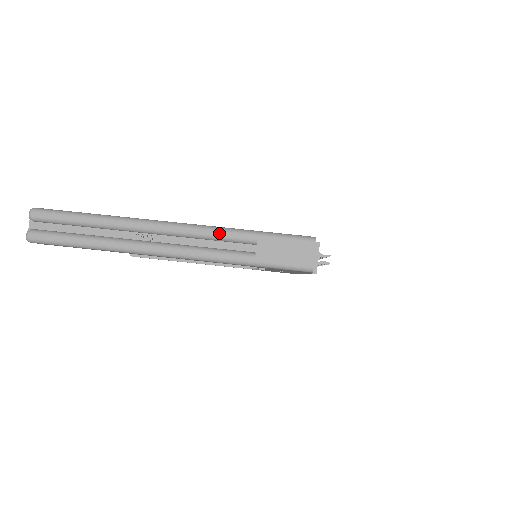
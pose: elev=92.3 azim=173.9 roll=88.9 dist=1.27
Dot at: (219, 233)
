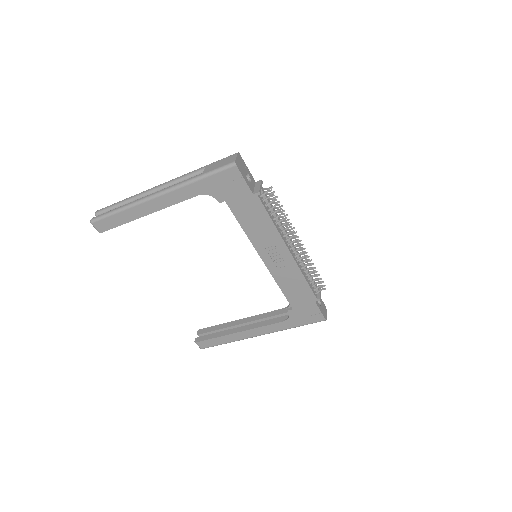
Dot at: (185, 175)
